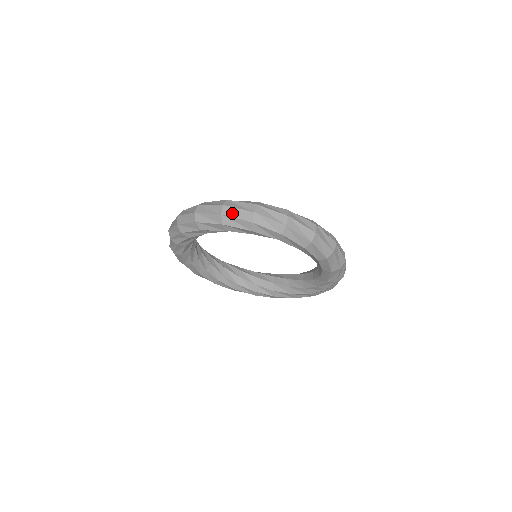
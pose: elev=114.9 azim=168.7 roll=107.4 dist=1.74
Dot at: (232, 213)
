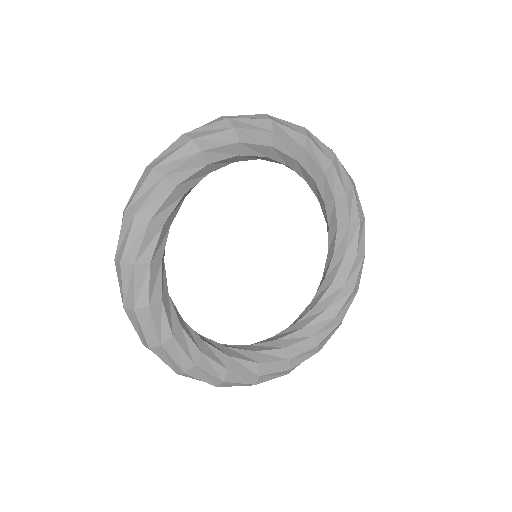
Dot at: (162, 158)
